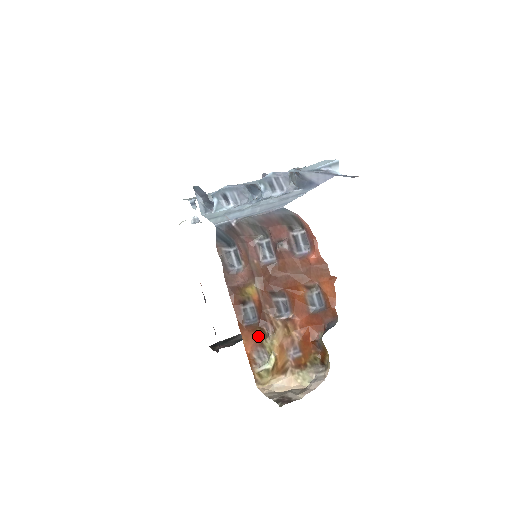
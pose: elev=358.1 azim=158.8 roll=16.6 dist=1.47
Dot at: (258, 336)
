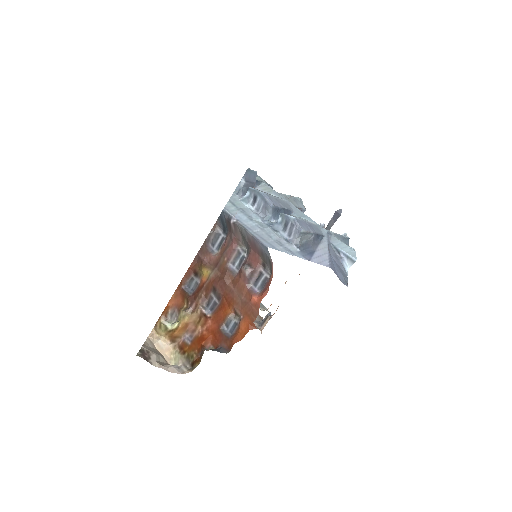
Dot at: (183, 303)
